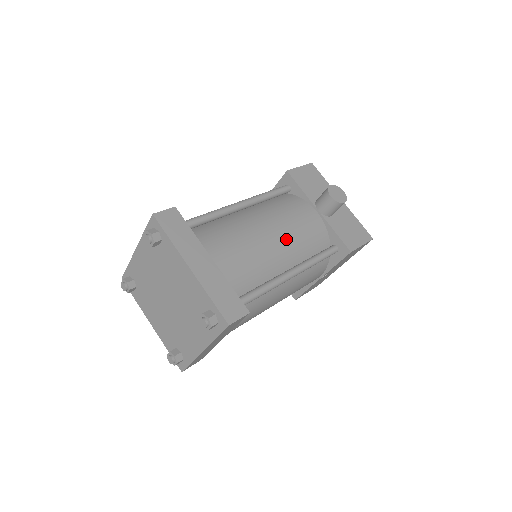
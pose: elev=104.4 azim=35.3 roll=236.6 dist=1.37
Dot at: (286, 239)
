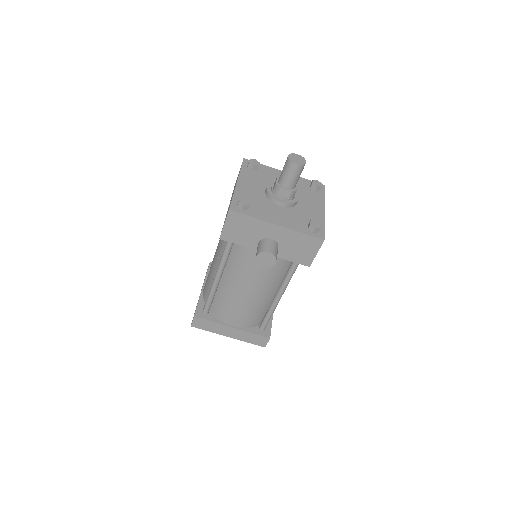
Dot at: (260, 287)
